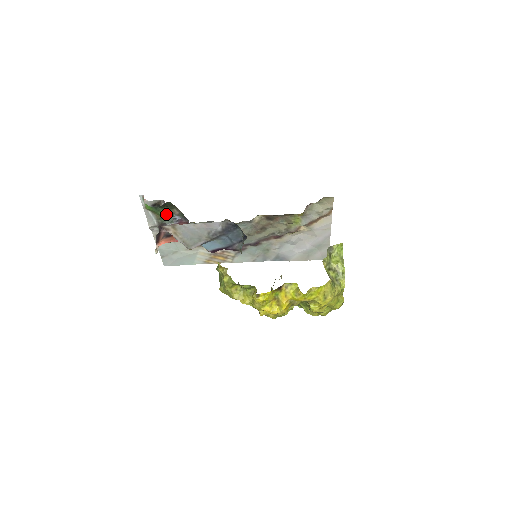
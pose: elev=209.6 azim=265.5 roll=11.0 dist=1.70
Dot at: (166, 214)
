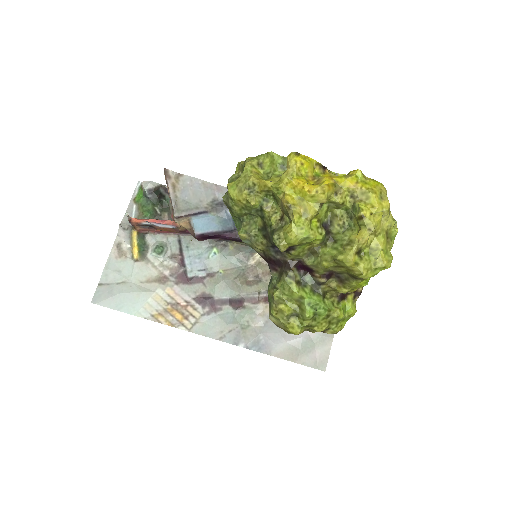
Dot at: (153, 214)
